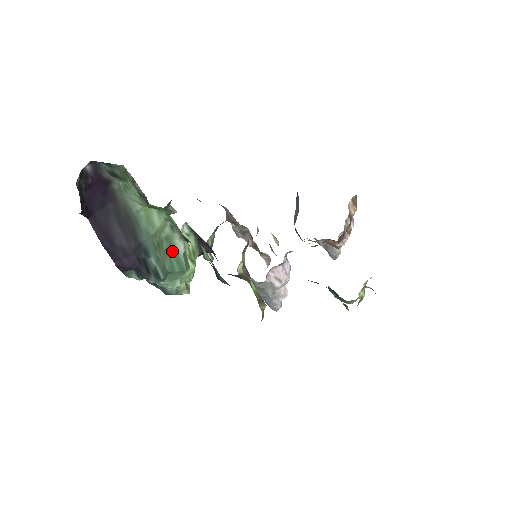
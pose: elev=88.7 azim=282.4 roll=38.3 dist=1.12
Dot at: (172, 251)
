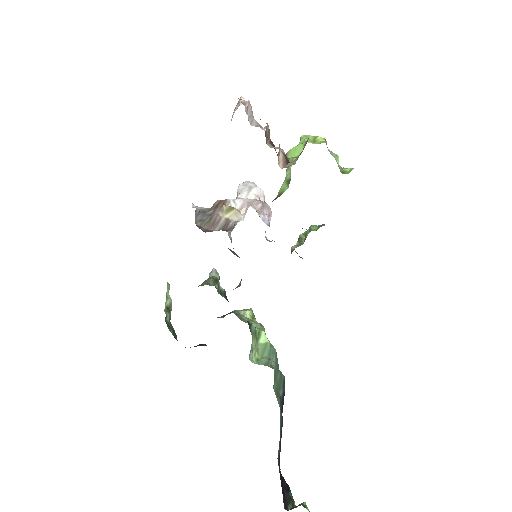
Dot at: (275, 376)
